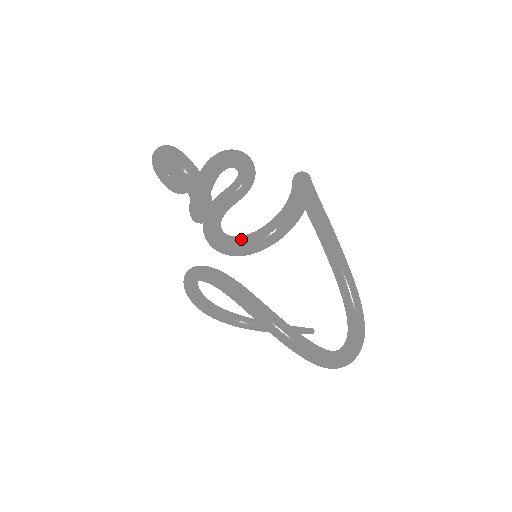
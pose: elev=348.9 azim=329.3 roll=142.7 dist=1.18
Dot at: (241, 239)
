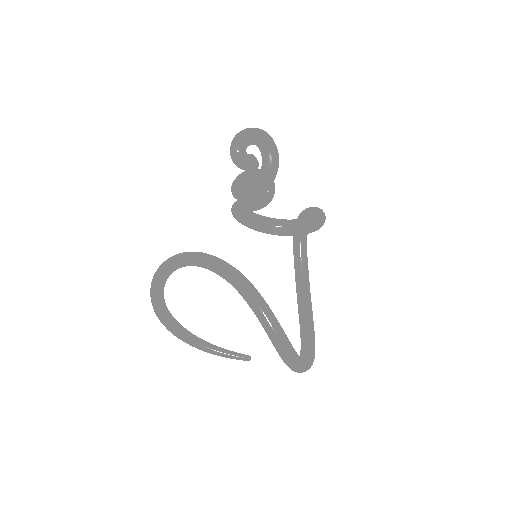
Dot at: (282, 219)
